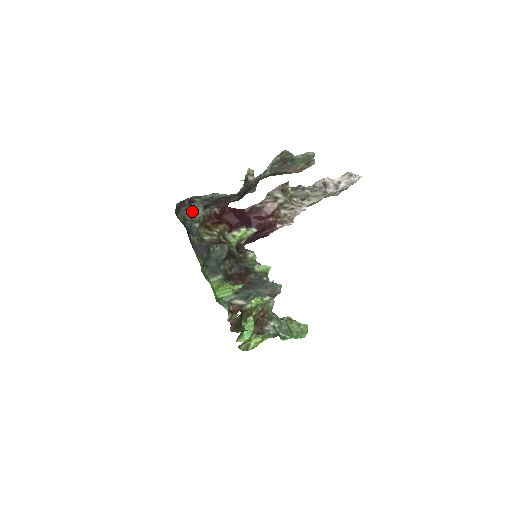
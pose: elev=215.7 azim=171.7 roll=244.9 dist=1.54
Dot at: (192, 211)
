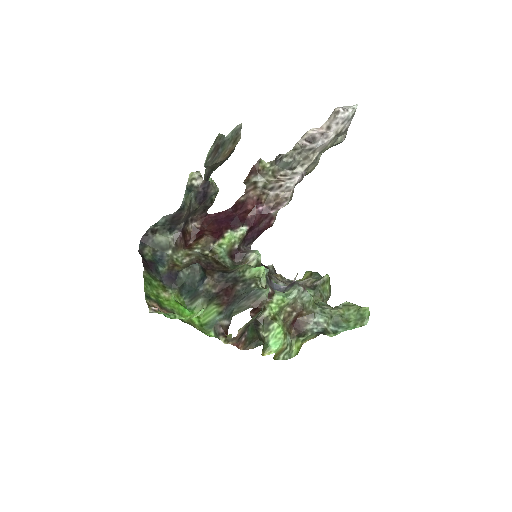
Dot at: (160, 240)
